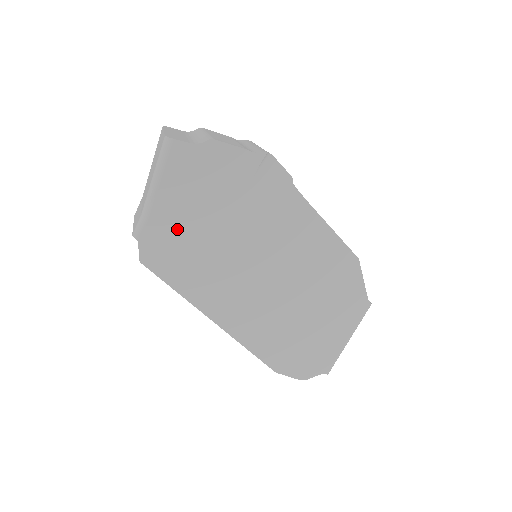
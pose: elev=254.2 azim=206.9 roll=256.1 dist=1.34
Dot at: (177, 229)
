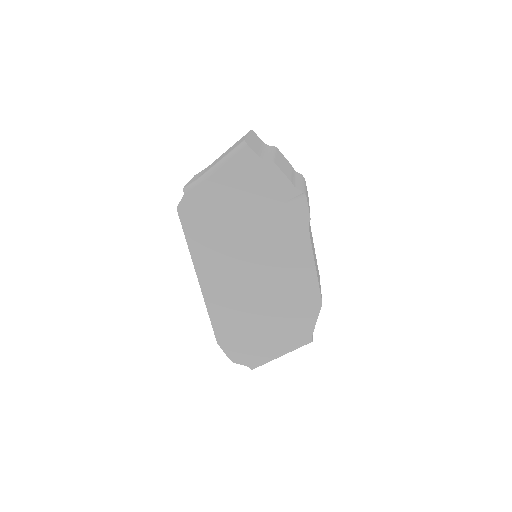
Dot at: (214, 203)
